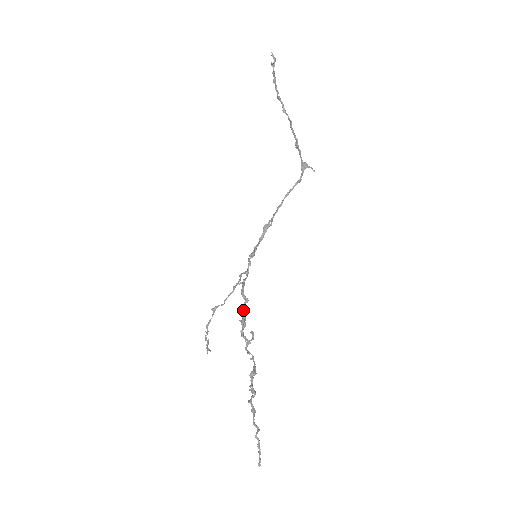
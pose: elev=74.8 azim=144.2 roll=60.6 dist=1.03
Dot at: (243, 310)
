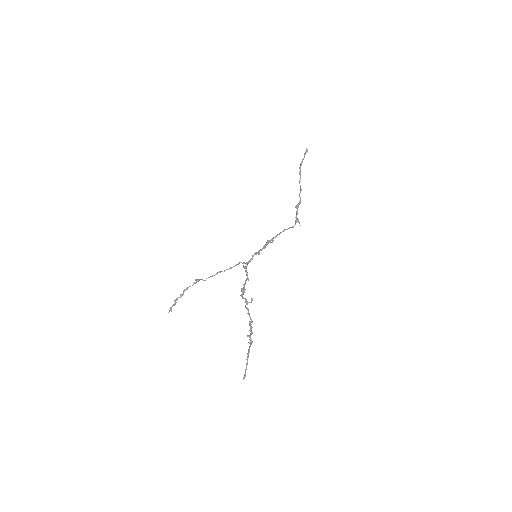
Dot at: occluded
